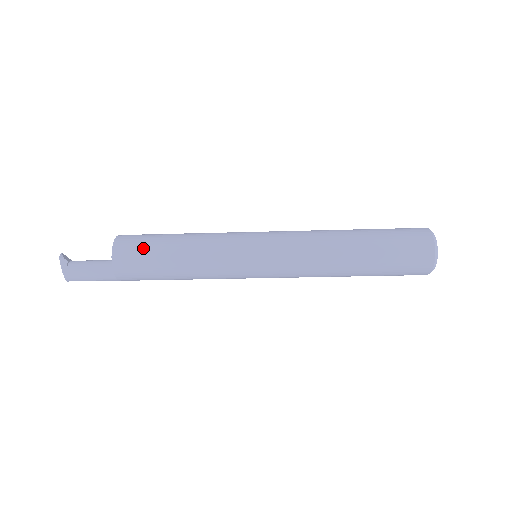
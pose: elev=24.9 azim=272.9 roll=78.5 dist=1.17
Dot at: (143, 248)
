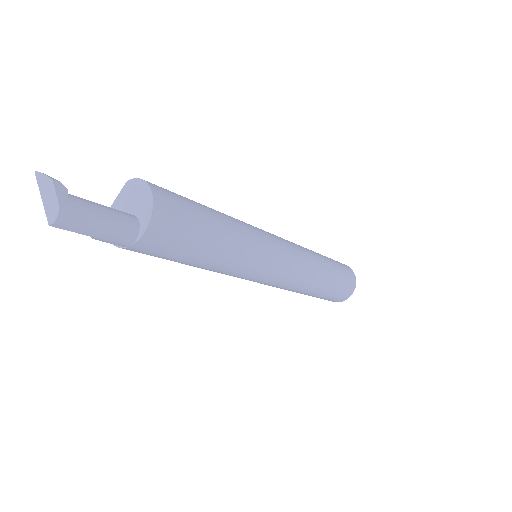
Dot at: (188, 209)
